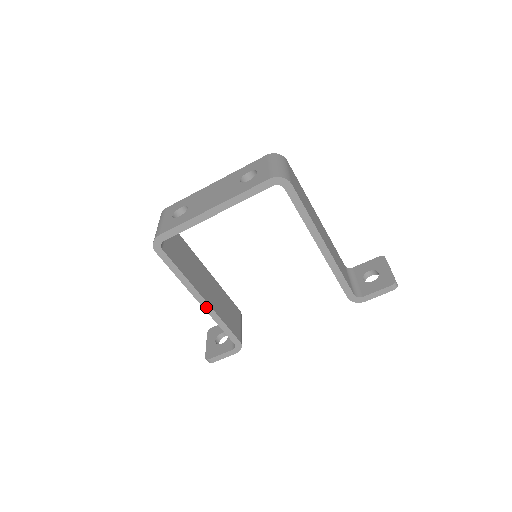
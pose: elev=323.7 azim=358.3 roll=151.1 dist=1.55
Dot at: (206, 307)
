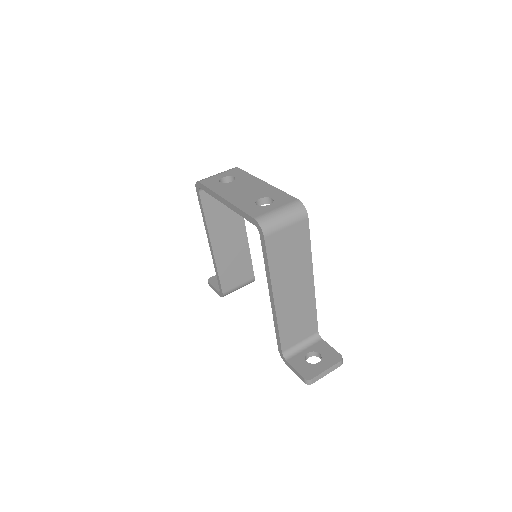
Dot at: (212, 251)
